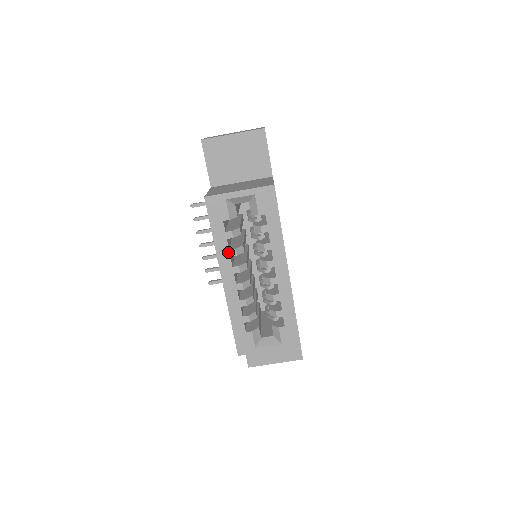
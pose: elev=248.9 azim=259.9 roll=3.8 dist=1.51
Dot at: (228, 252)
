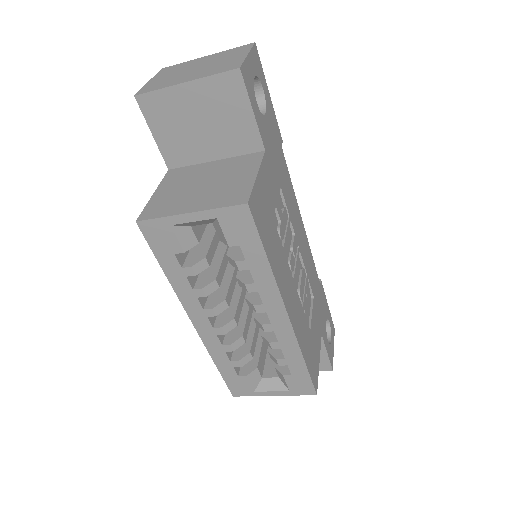
Dot at: (192, 292)
